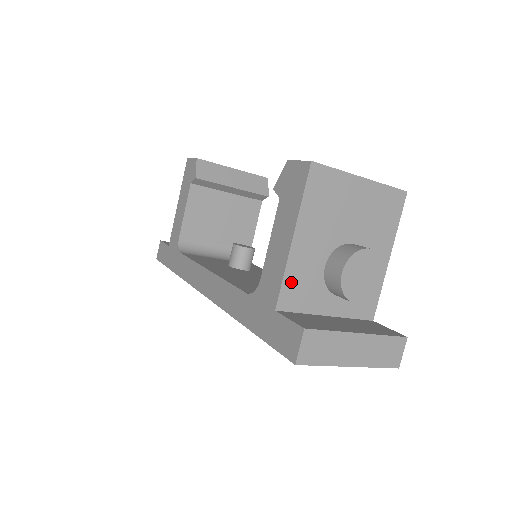
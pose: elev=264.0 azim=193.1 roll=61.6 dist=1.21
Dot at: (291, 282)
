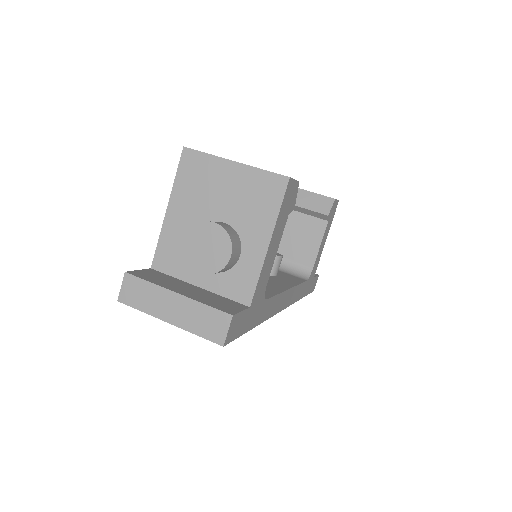
Dot at: (165, 247)
